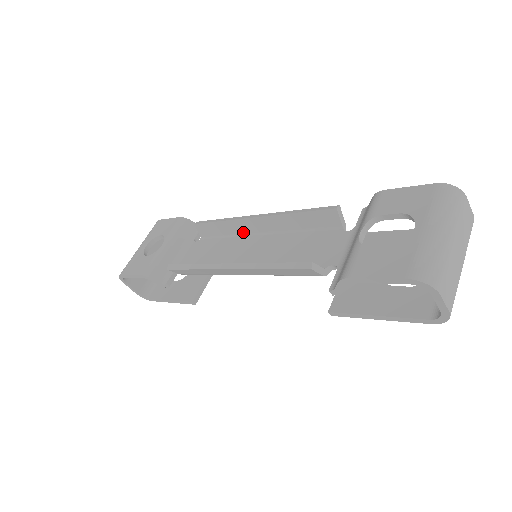
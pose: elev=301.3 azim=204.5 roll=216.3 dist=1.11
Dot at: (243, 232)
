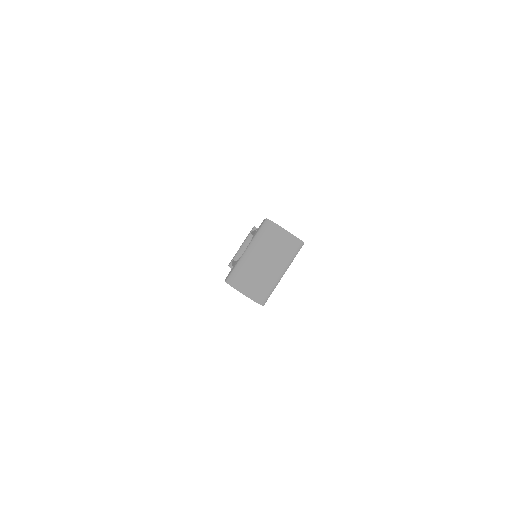
Dot at: occluded
